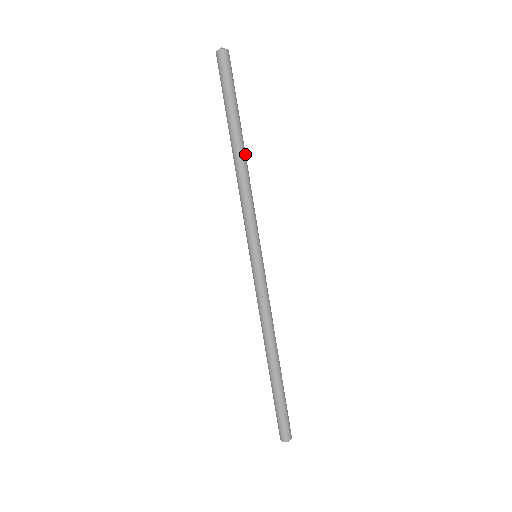
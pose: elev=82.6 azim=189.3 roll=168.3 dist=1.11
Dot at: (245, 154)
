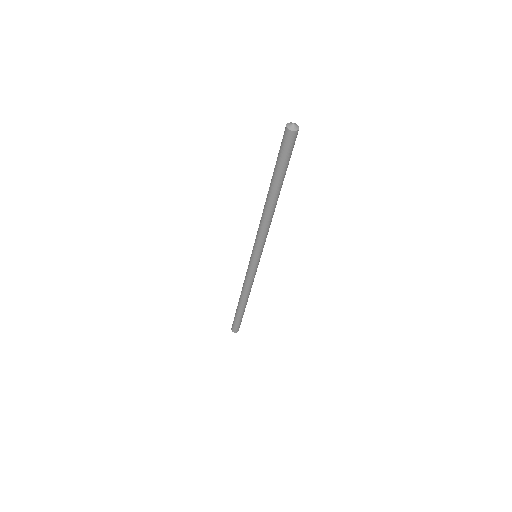
Dot at: (277, 200)
